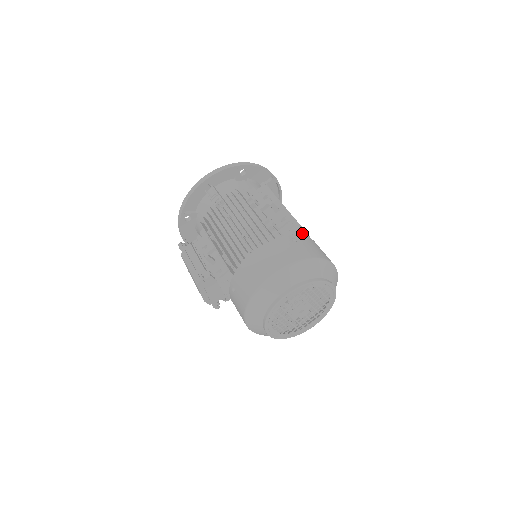
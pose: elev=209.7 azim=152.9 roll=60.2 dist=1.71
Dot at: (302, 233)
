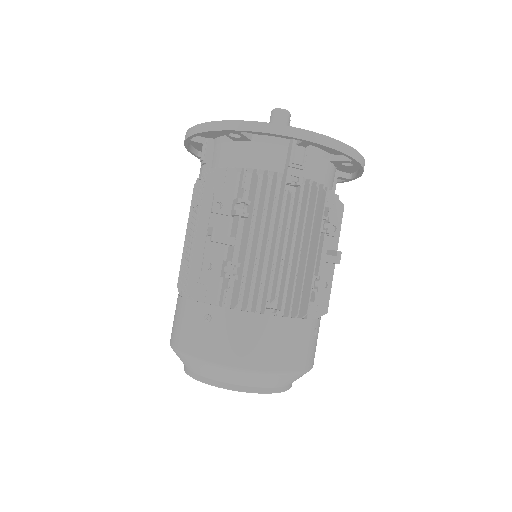
Dot at: (235, 306)
